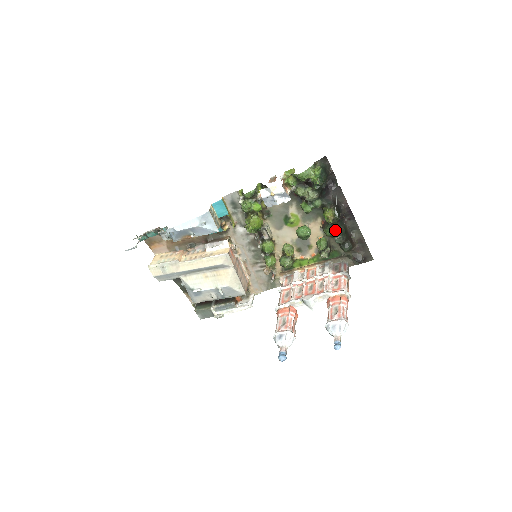
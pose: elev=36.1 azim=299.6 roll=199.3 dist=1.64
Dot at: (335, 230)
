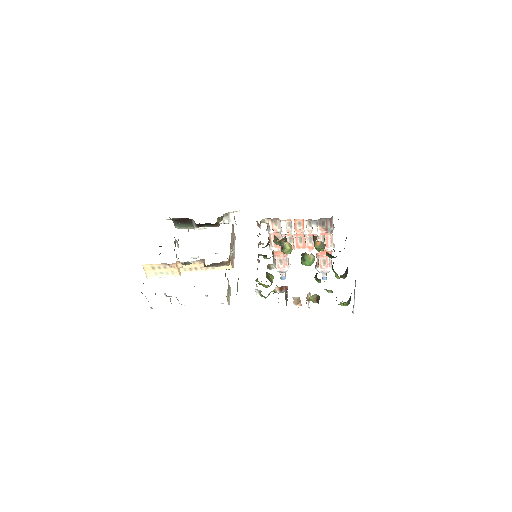
Dot at: occluded
